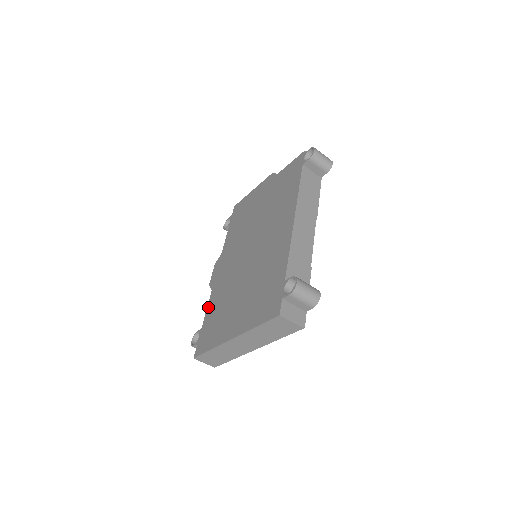
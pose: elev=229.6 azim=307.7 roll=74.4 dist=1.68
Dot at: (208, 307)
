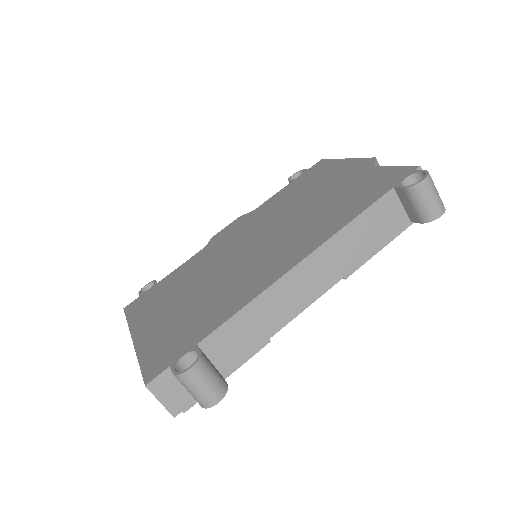
Dot at: (183, 264)
